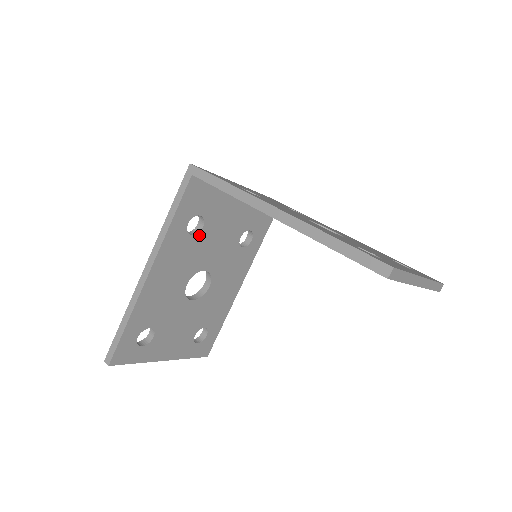
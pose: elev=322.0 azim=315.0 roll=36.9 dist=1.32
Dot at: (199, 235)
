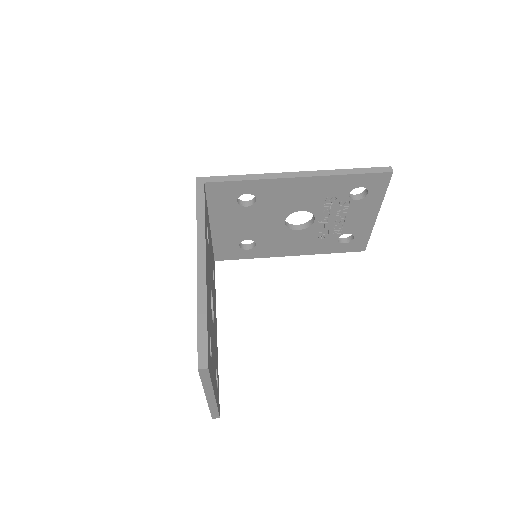
Dot at: (208, 247)
